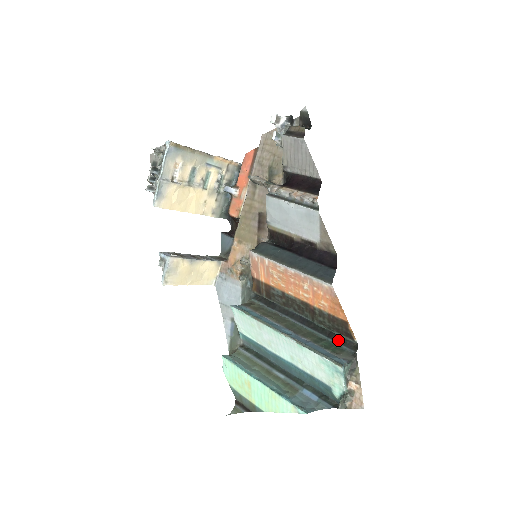
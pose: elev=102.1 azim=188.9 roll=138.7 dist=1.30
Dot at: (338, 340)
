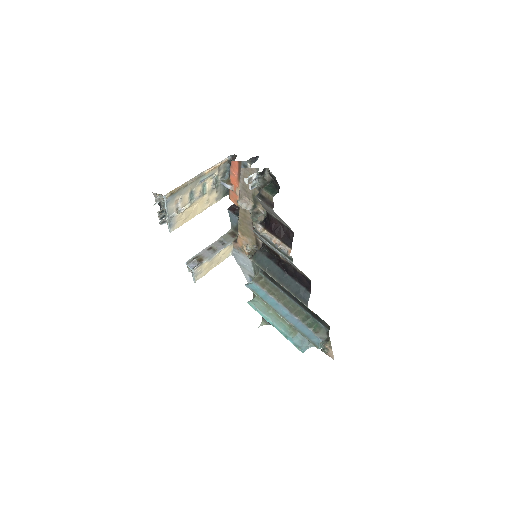
Dot at: (318, 320)
